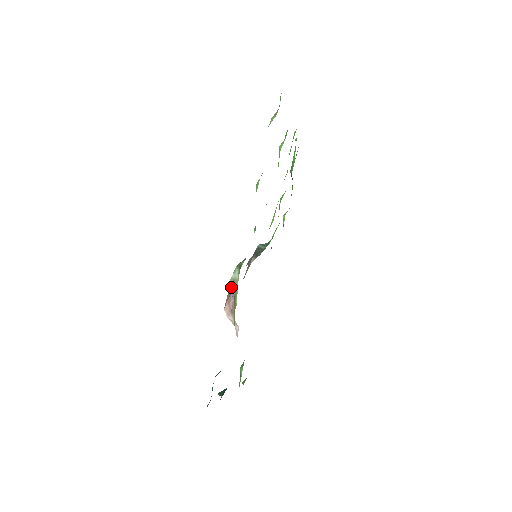
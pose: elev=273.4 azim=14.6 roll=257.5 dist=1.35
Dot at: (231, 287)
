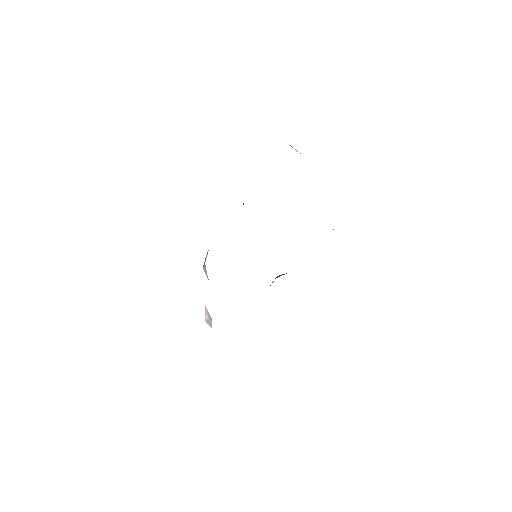
Dot at: (204, 262)
